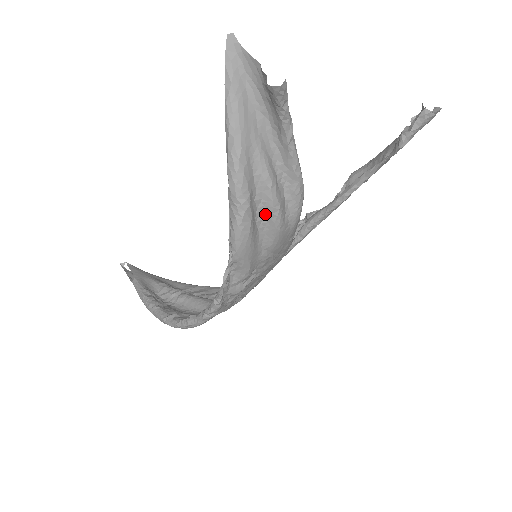
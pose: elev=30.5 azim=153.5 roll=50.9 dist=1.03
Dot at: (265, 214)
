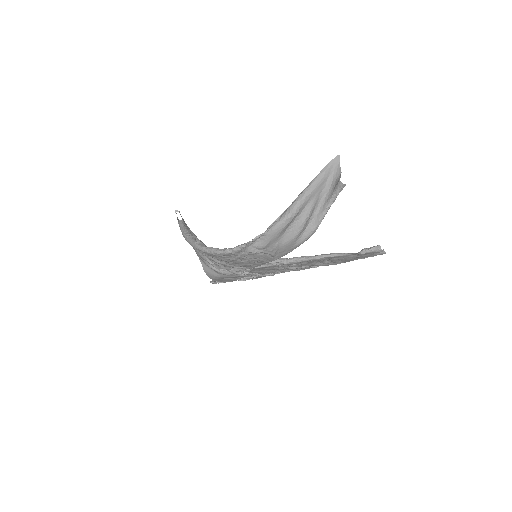
Dot at: (294, 227)
